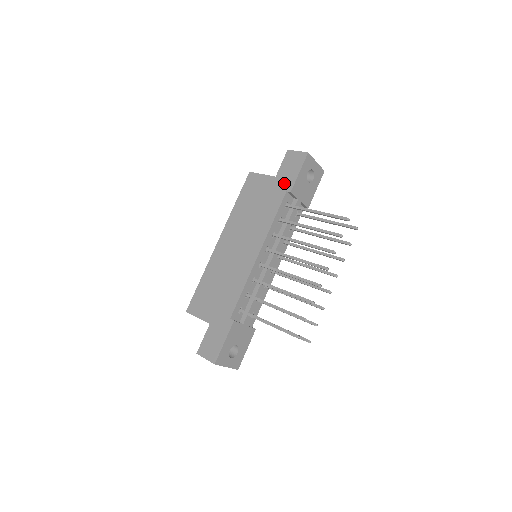
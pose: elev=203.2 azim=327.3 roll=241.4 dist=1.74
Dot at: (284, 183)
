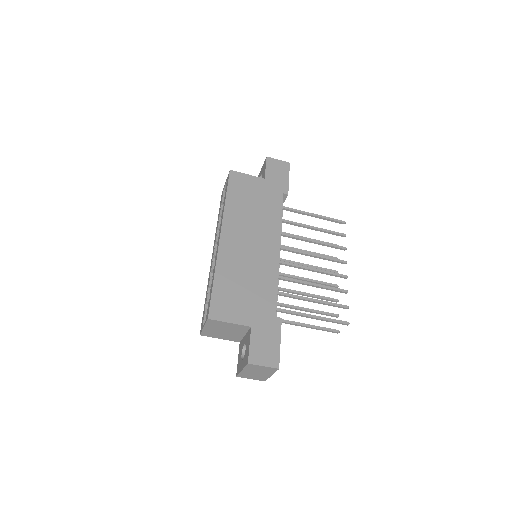
Dot at: (277, 186)
